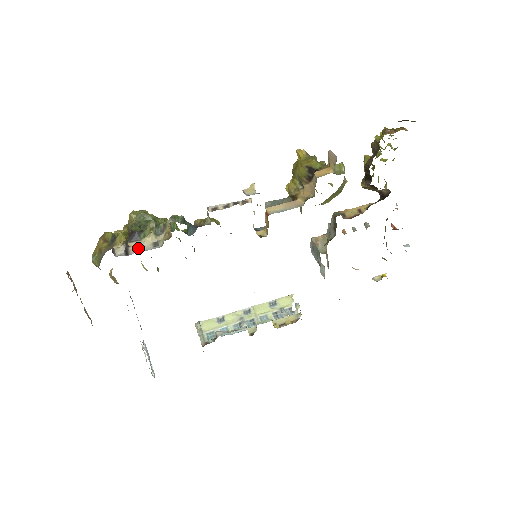
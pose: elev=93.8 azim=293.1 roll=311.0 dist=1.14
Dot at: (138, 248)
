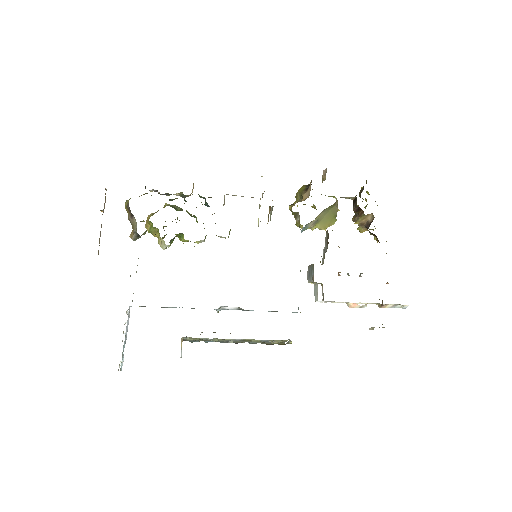
Dot at: occluded
